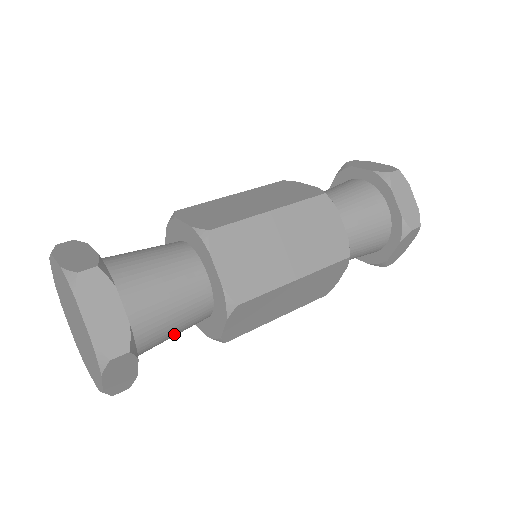
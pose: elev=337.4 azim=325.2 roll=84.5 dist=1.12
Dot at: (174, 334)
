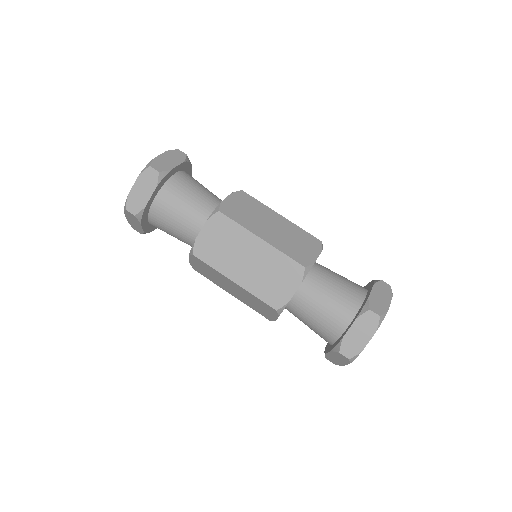
Dot at: (174, 236)
